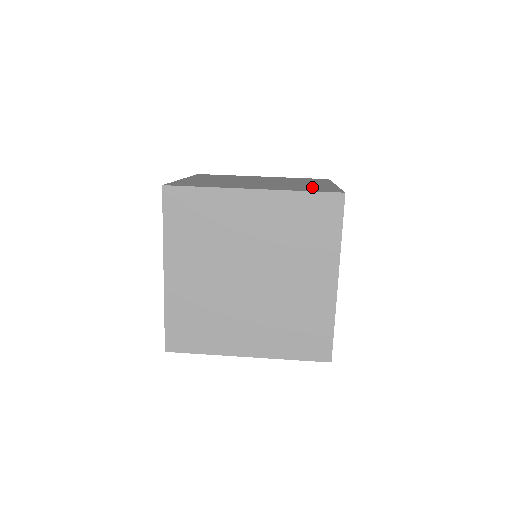
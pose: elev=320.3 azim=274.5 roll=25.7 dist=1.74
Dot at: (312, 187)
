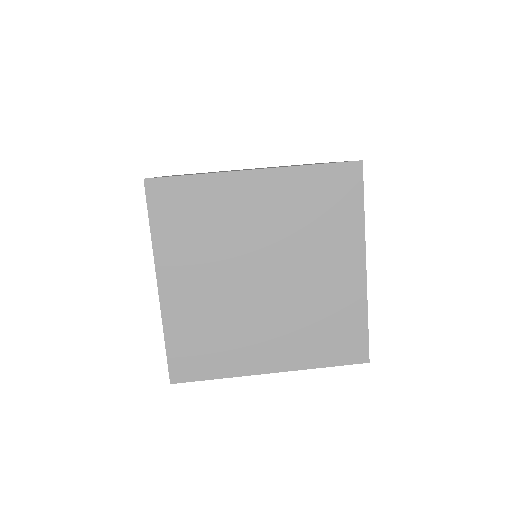
Dot at: occluded
